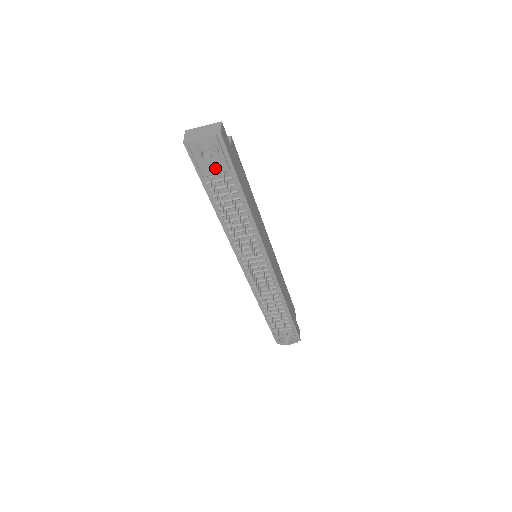
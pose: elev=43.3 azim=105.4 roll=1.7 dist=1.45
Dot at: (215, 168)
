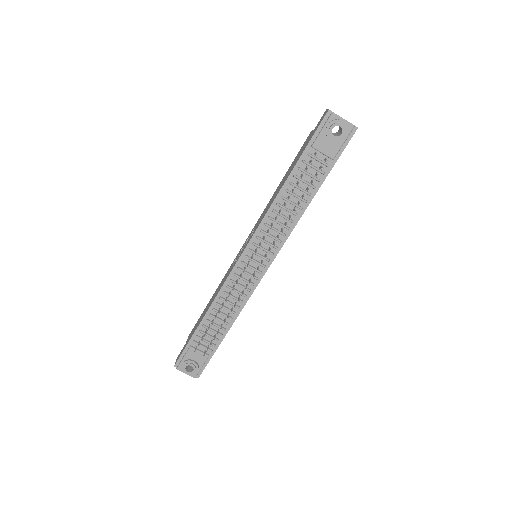
Dot at: (327, 148)
